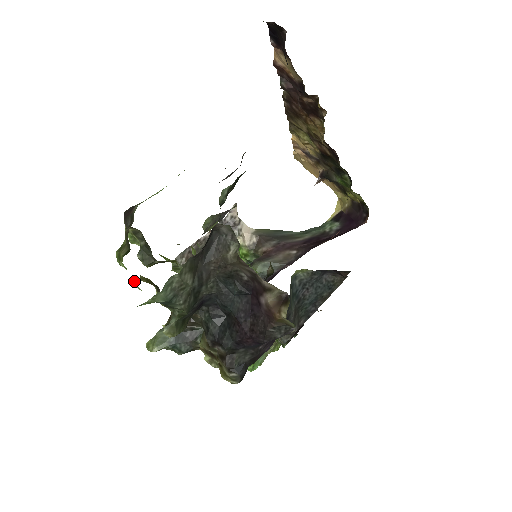
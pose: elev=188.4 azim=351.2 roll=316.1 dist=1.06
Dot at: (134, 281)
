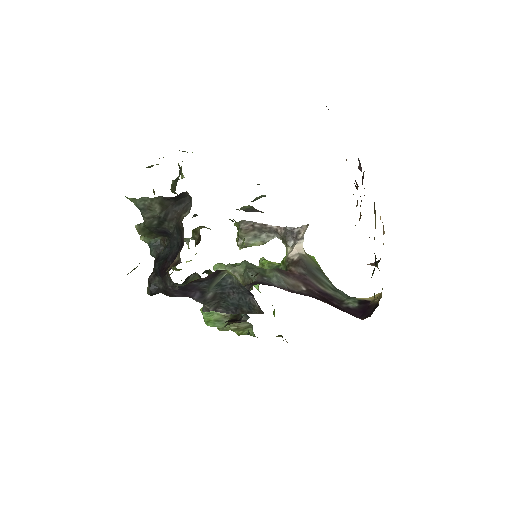
Dot at: occluded
